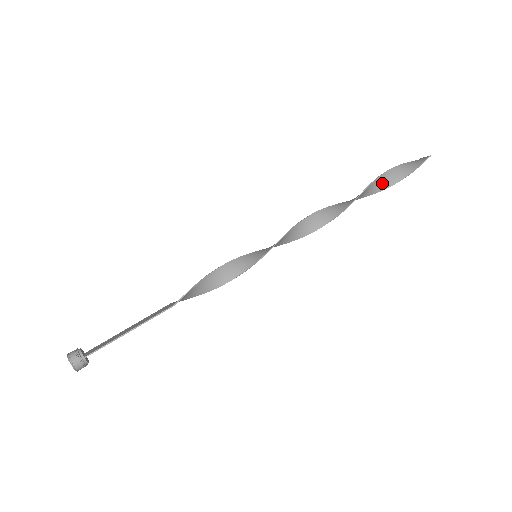
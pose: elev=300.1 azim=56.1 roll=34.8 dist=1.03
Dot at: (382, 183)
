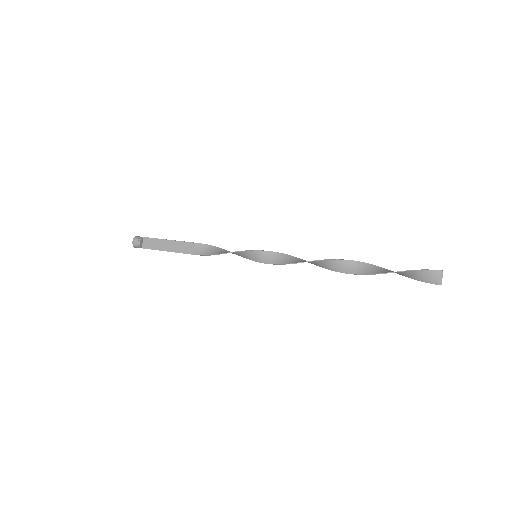
Dot at: (383, 271)
